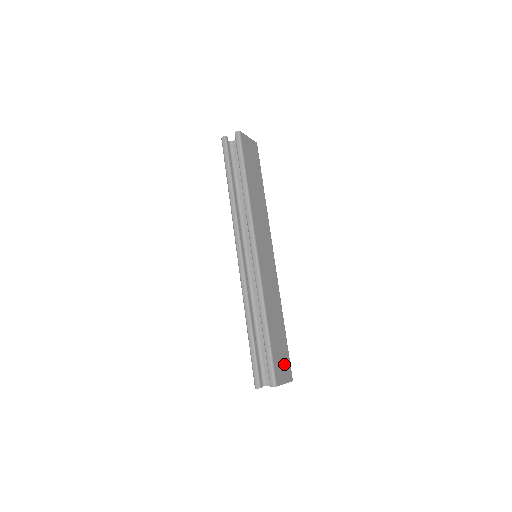
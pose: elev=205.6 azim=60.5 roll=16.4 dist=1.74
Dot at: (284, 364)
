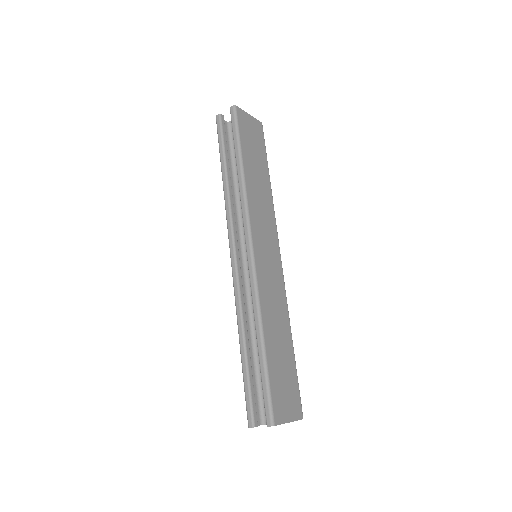
Dot at: (289, 396)
